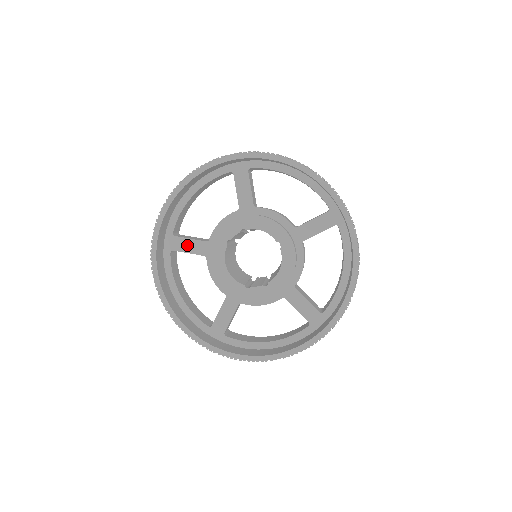
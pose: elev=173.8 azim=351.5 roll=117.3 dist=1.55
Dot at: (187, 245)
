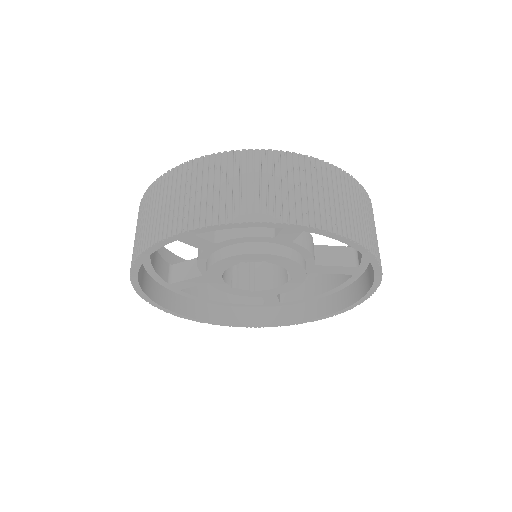
Dot at: (187, 238)
